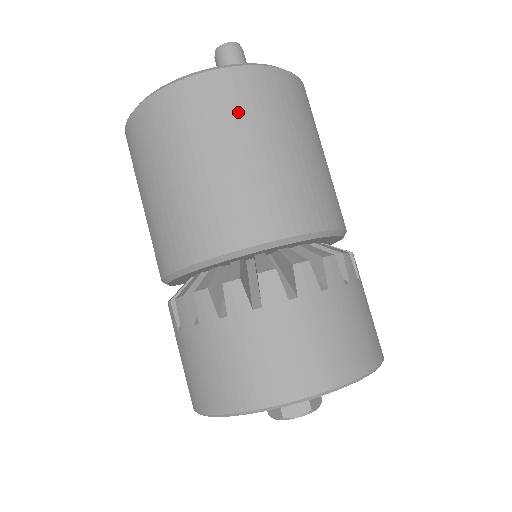
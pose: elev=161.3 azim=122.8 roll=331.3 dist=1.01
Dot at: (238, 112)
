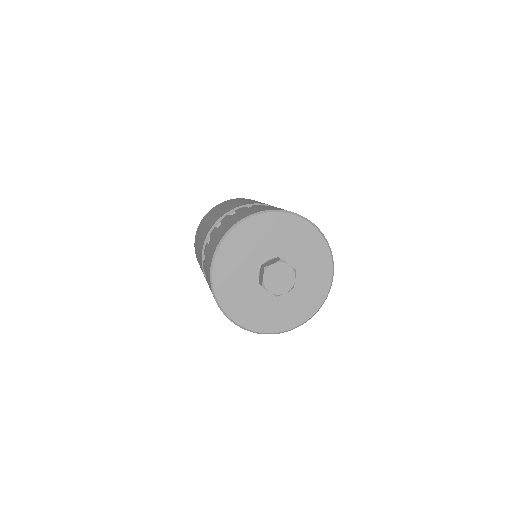
Dot at: occluded
